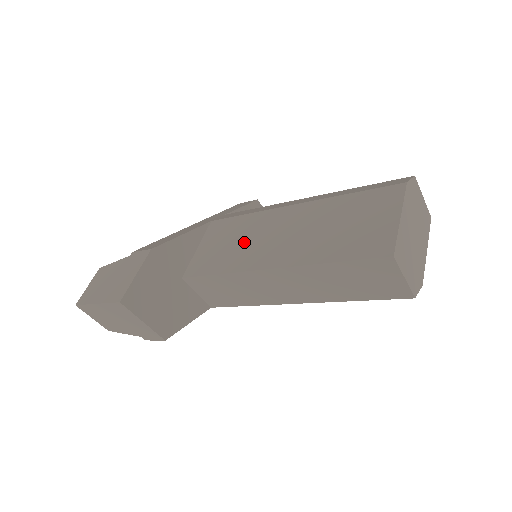
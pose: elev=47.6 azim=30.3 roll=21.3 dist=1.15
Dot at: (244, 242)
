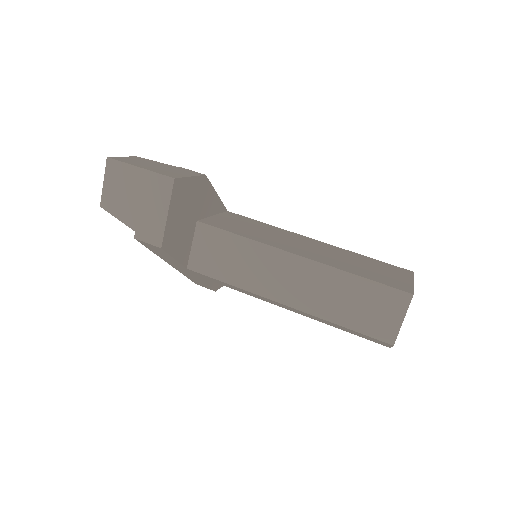
Dot at: (267, 233)
